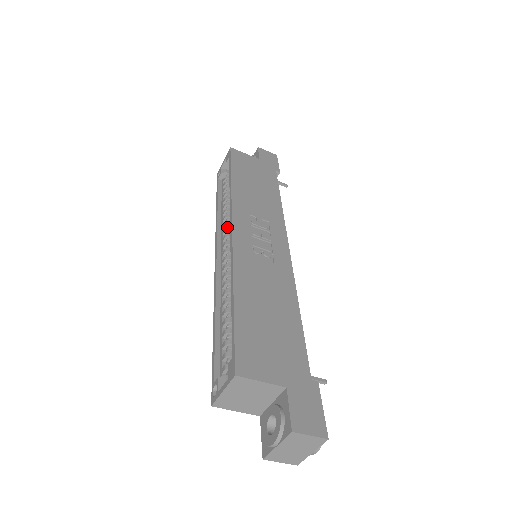
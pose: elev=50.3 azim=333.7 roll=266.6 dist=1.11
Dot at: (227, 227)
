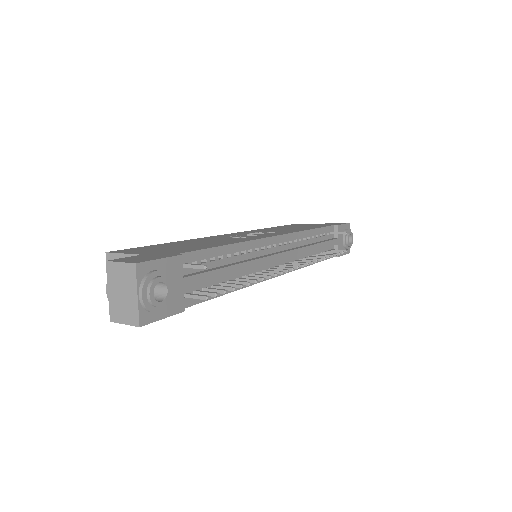
Dot at: occluded
